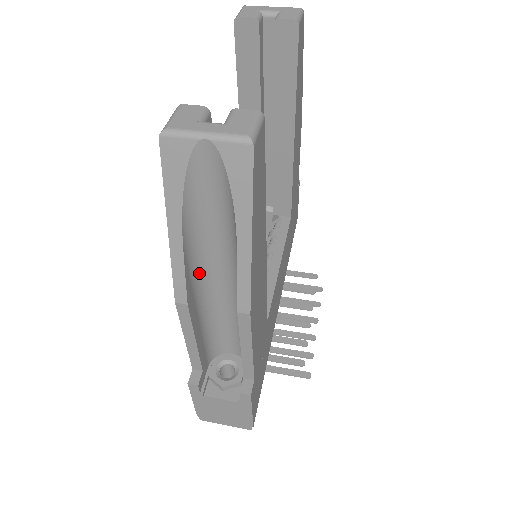
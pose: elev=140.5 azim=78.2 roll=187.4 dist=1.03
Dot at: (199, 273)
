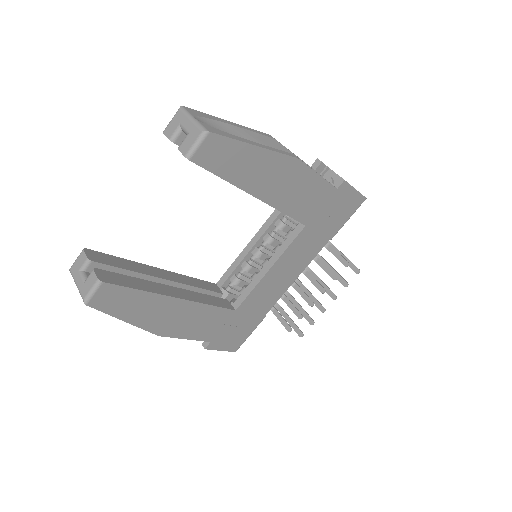
Dot at: occluded
